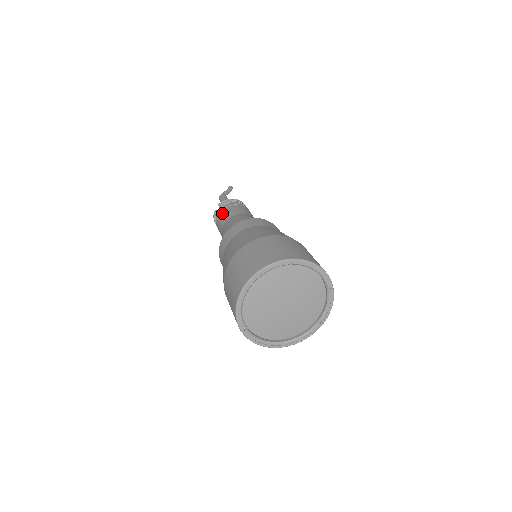
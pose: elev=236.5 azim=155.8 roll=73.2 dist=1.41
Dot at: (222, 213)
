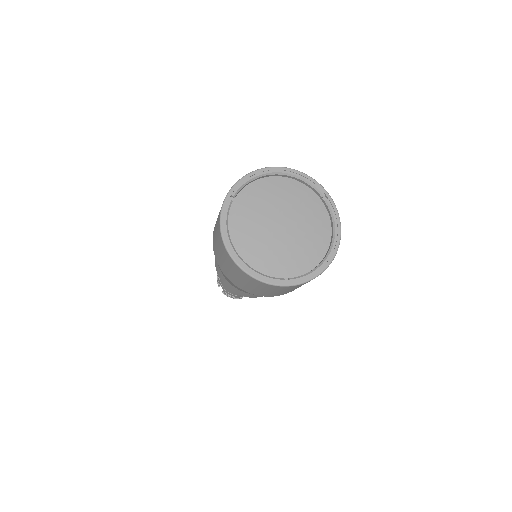
Dot at: occluded
